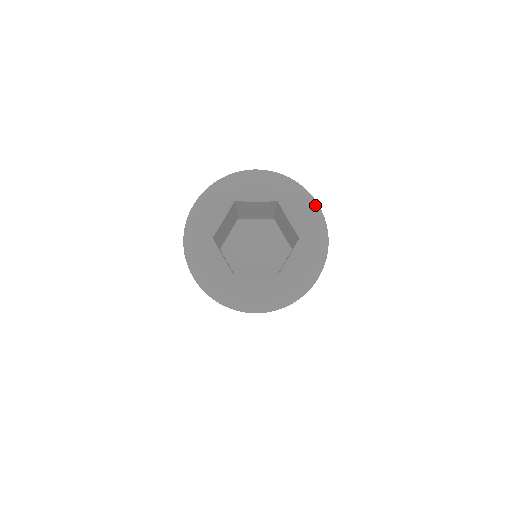
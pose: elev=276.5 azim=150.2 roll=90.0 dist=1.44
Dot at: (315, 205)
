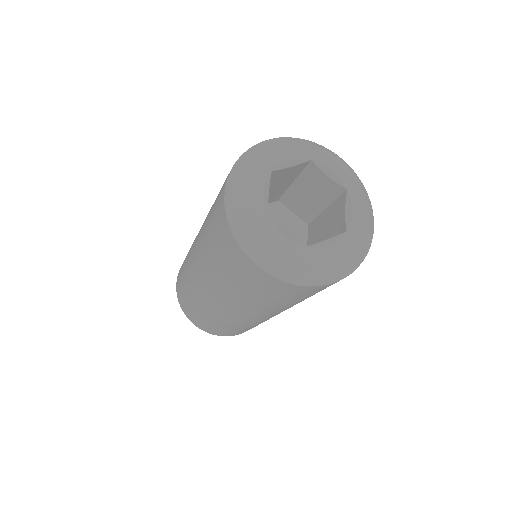
Dot at: (373, 220)
